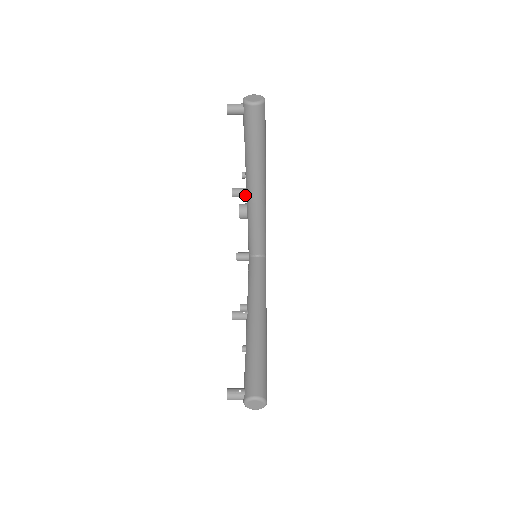
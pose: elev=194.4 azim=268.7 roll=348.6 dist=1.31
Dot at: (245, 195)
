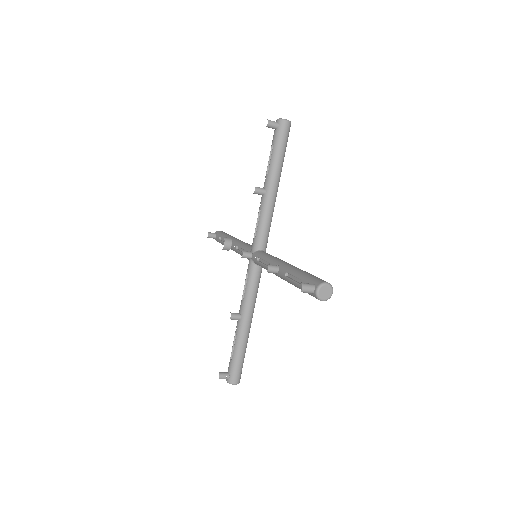
Dot at: (264, 192)
